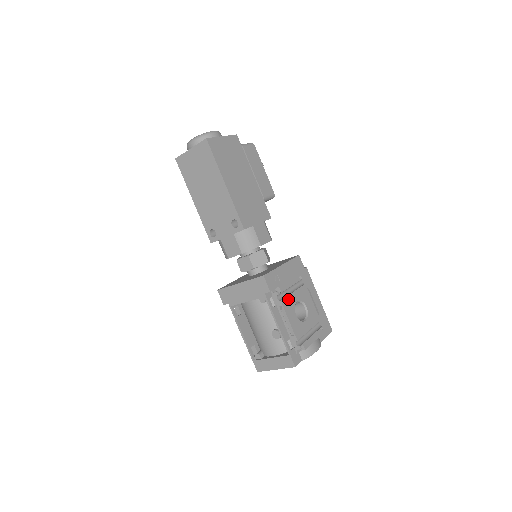
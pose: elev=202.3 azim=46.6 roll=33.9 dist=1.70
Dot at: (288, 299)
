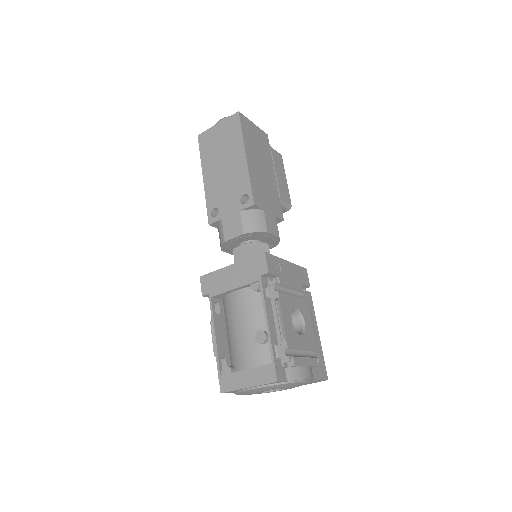
Dot at: (286, 297)
